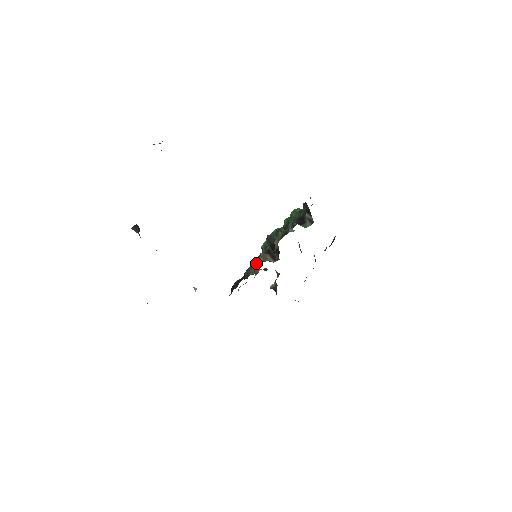
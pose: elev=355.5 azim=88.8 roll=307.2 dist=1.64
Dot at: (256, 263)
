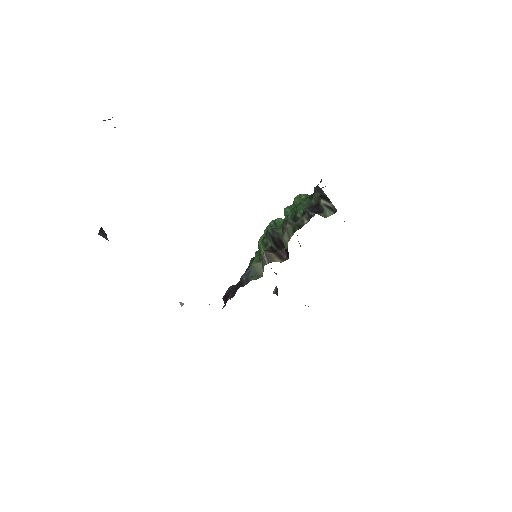
Dot at: (256, 265)
